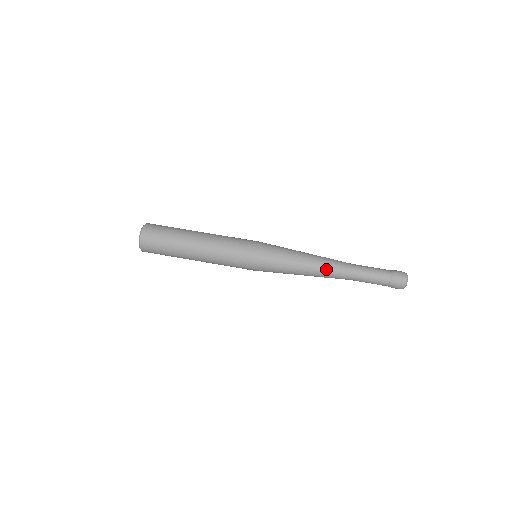
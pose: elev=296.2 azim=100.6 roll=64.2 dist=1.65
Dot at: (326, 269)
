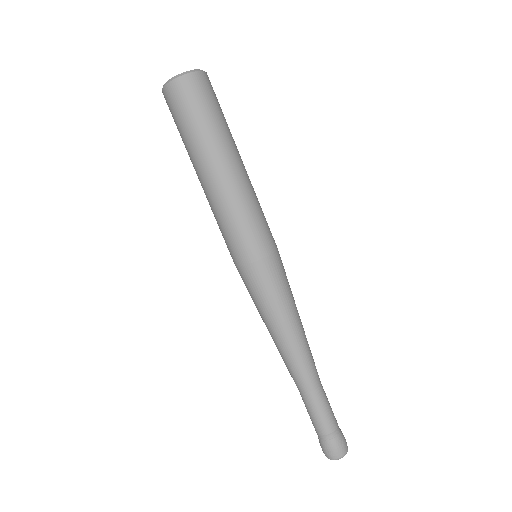
Dot at: (284, 359)
